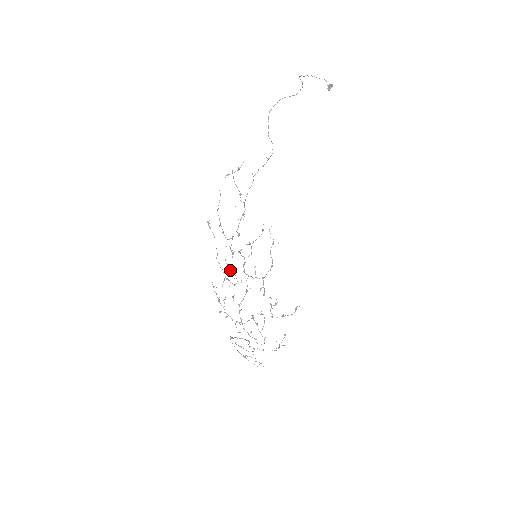
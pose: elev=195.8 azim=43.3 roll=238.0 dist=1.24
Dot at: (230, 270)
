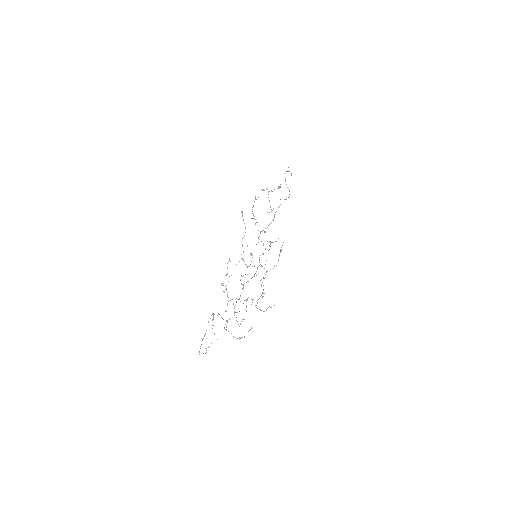
Dot at: (250, 253)
